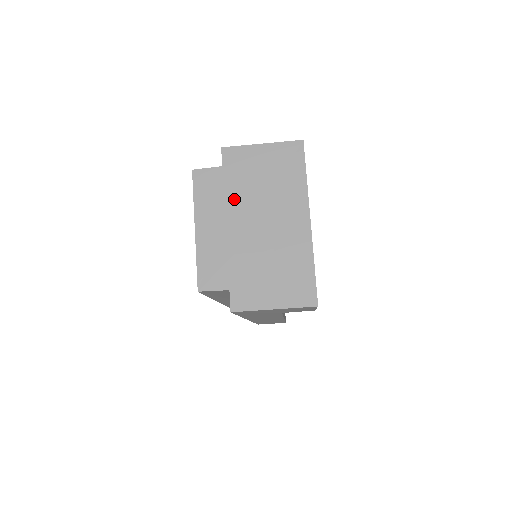
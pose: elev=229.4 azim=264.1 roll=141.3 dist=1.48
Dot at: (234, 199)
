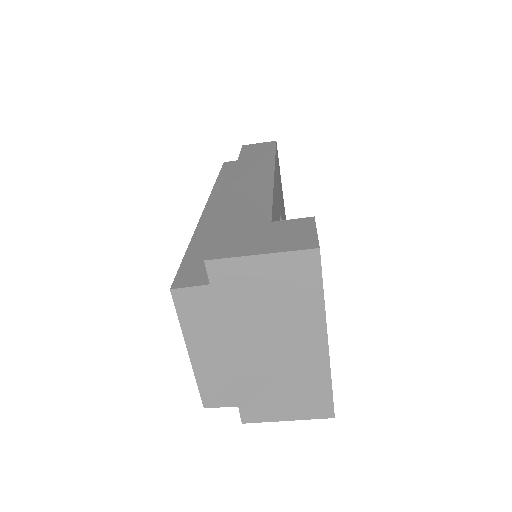
Dot at: (231, 322)
